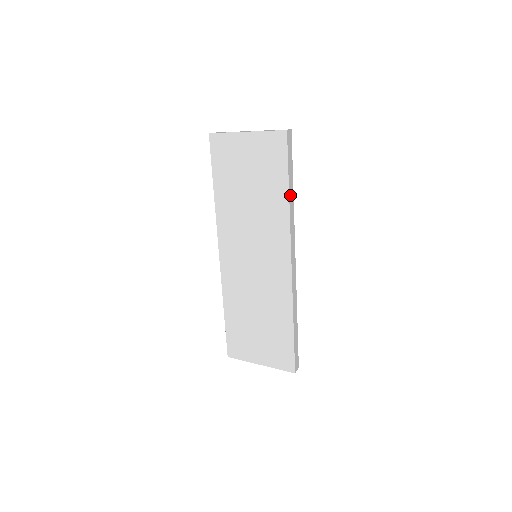
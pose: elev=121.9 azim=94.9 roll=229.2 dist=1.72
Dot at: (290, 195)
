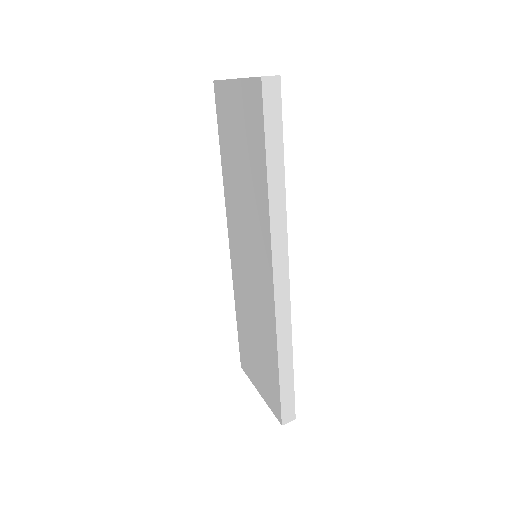
Dot at: (272, 180)
